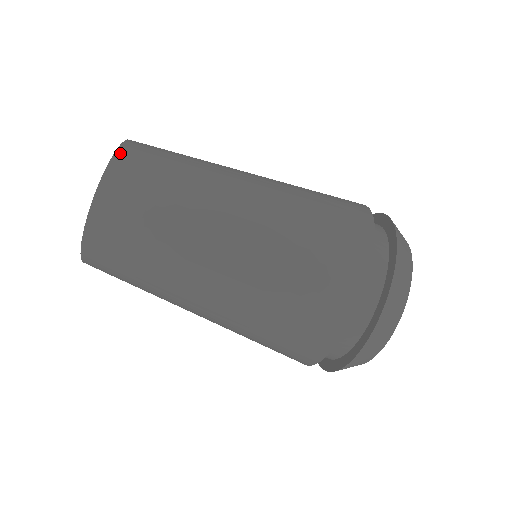
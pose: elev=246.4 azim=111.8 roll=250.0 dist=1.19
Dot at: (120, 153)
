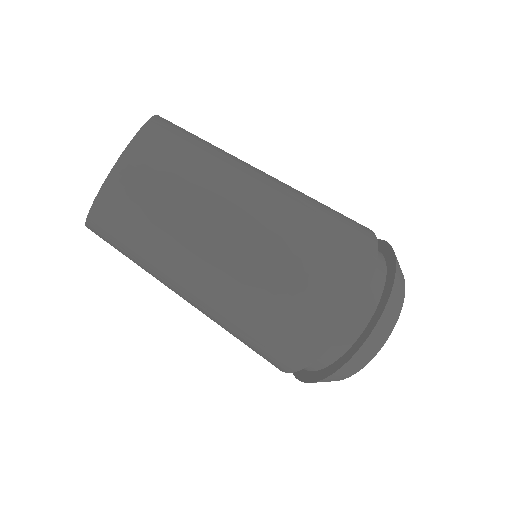
Dot at: (124, 160)
